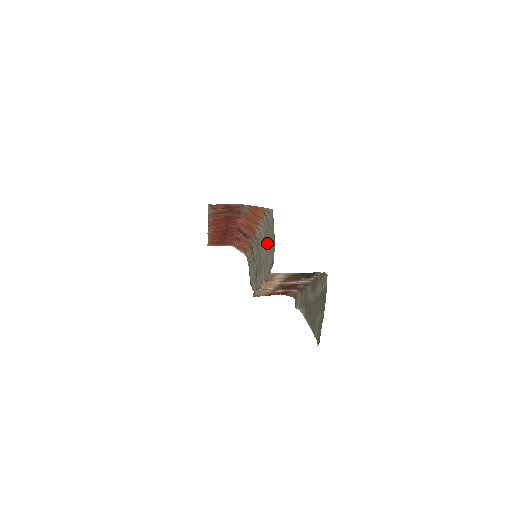
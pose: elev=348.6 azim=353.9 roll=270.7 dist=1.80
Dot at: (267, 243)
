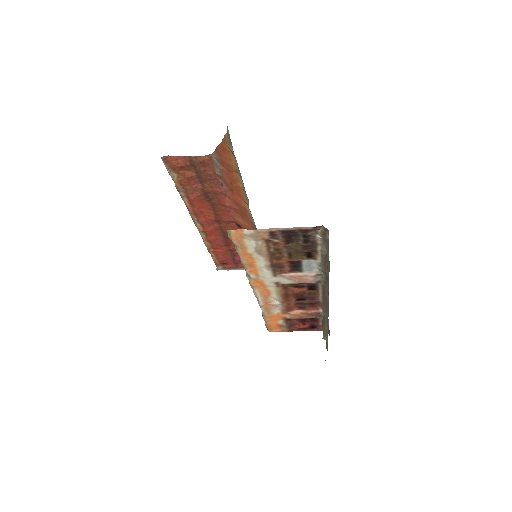
Dot at: occluded
